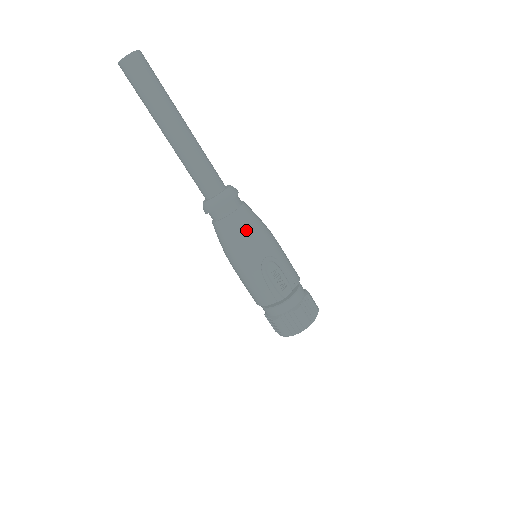
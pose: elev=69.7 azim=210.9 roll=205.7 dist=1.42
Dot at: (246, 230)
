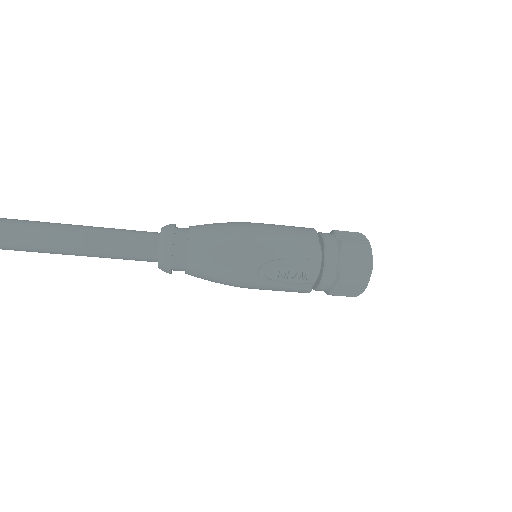
Dot at: (214, 268)
